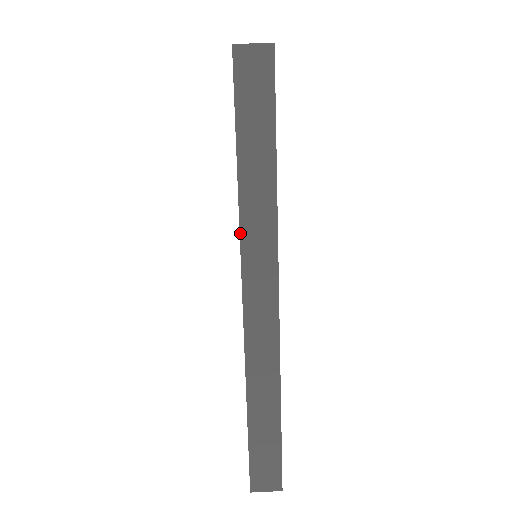
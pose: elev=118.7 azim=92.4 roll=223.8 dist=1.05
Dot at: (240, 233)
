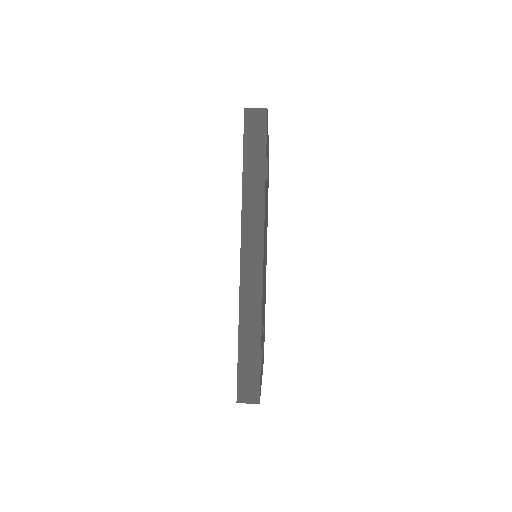
Dot at: (242, 212)
